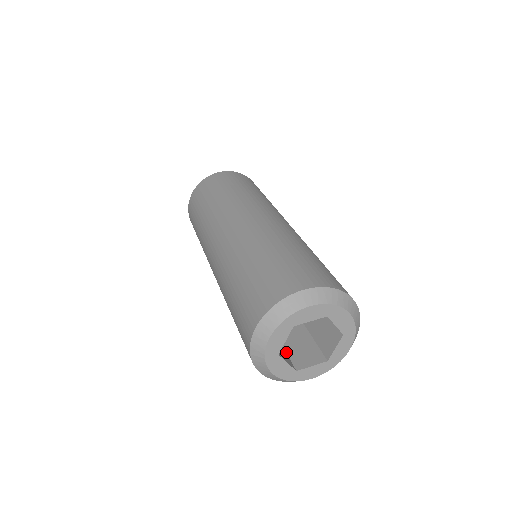
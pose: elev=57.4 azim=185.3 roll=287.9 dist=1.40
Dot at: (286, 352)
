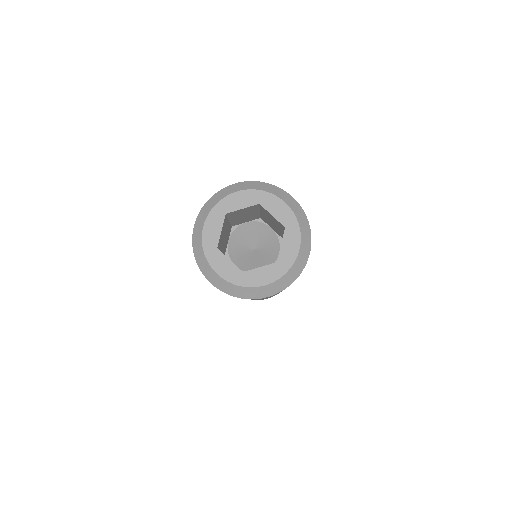
Dot at: occluded
